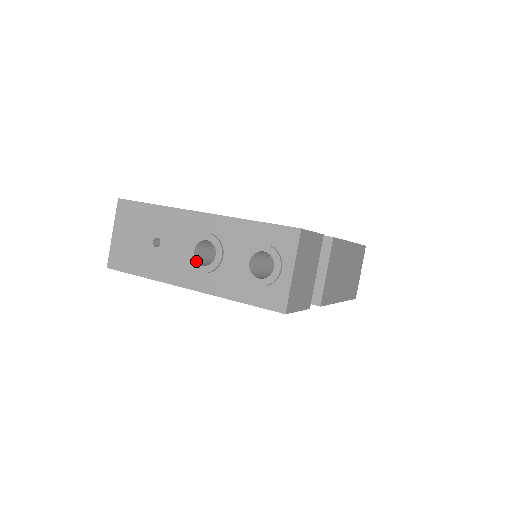
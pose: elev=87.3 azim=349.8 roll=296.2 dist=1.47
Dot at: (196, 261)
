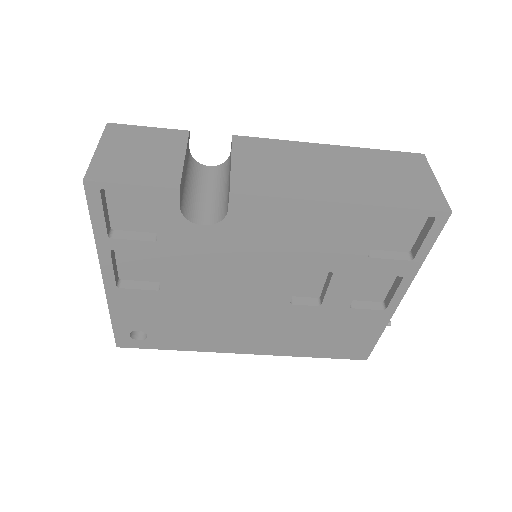
Dot at: occluded
